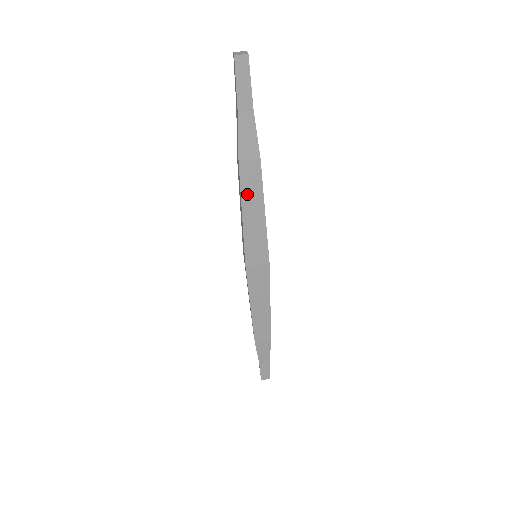
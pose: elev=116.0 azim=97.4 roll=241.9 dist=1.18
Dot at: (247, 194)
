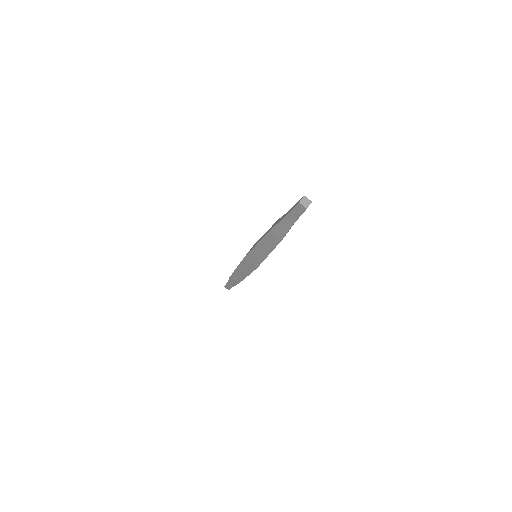
Dot at: occluded
